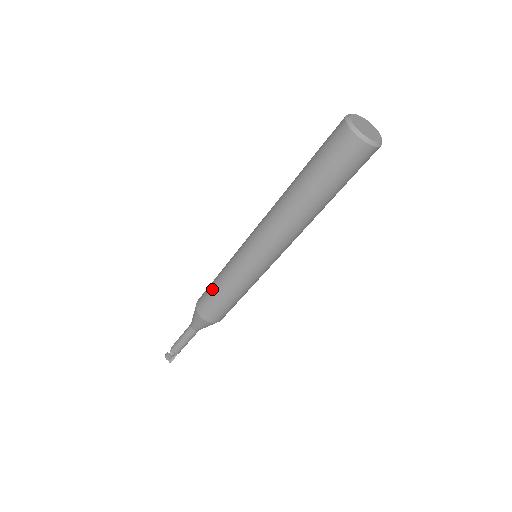
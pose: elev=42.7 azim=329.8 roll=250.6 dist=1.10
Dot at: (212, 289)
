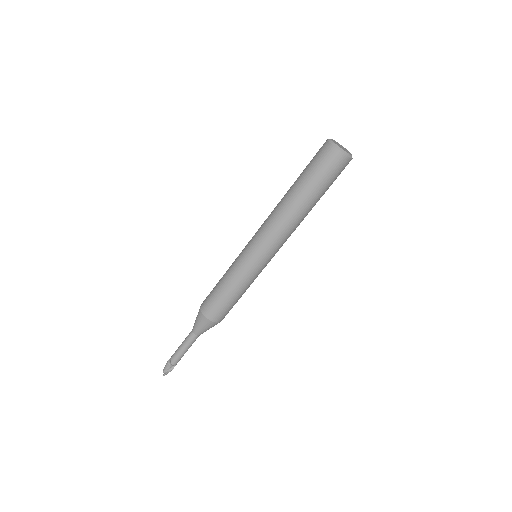
Dot at: occluded
